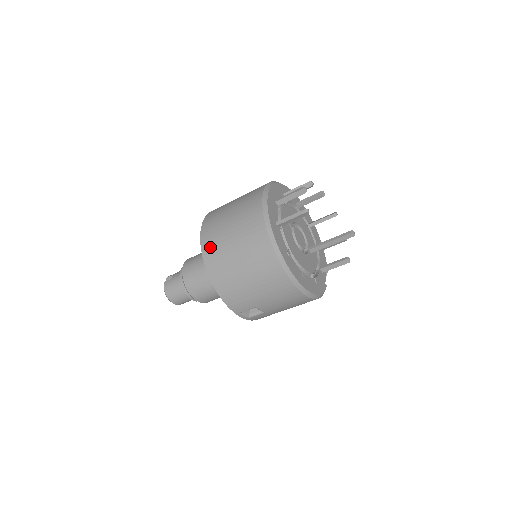
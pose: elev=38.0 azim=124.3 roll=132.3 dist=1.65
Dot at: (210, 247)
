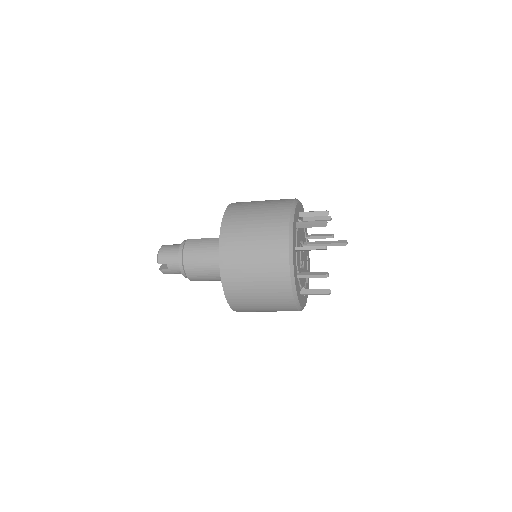
Dot at: (241, 309)
